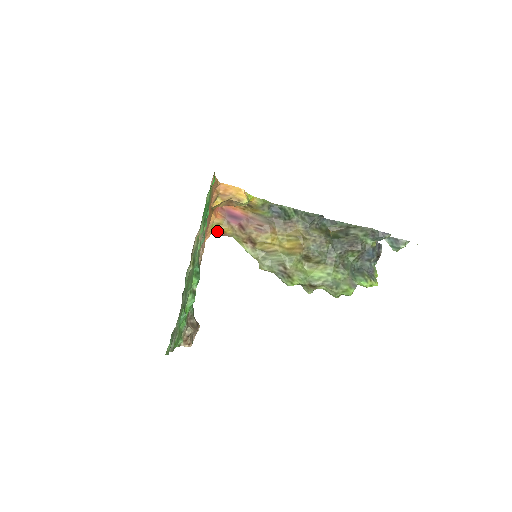
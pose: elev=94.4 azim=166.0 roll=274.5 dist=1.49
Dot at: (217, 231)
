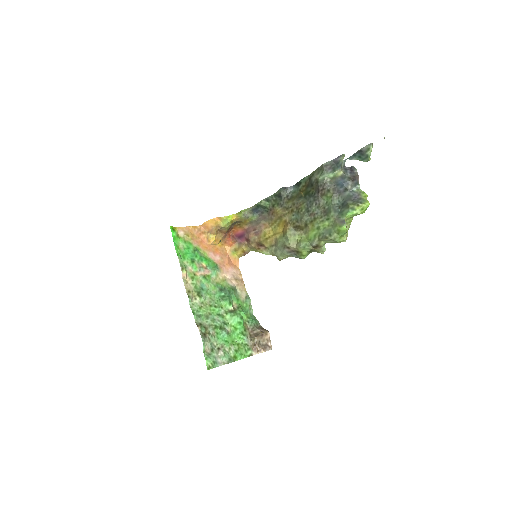
Dot at: (240, 254)
